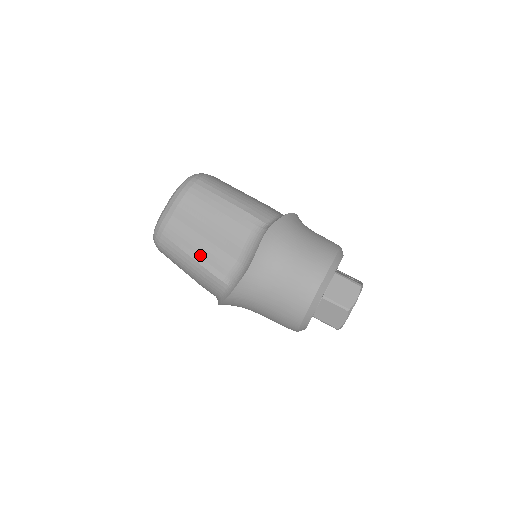
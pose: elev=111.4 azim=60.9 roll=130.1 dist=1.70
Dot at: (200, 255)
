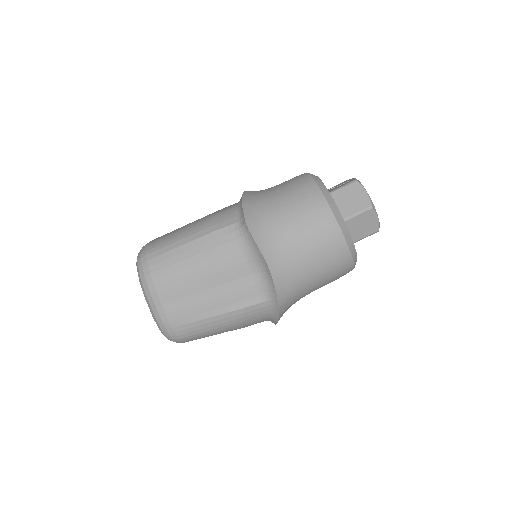
Dot at: (220, 306)
